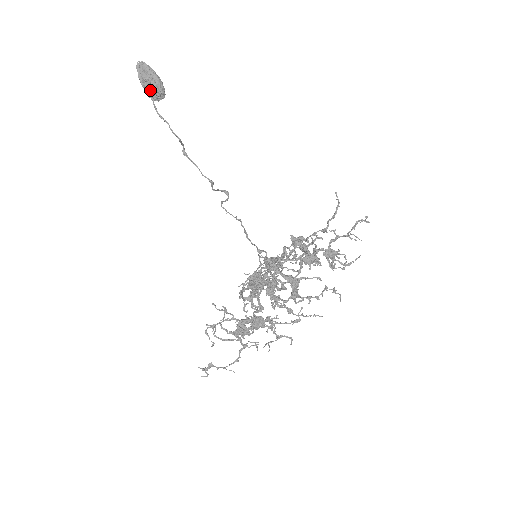
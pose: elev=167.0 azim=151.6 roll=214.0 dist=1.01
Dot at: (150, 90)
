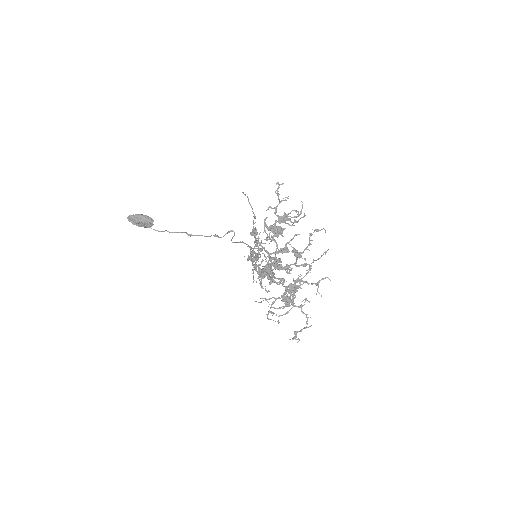
Dot at: (143, 225)
